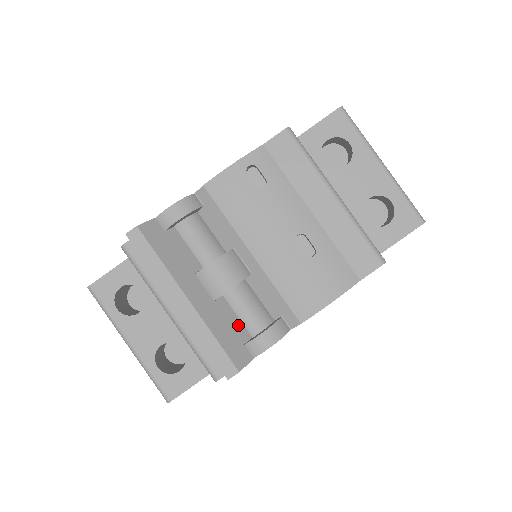
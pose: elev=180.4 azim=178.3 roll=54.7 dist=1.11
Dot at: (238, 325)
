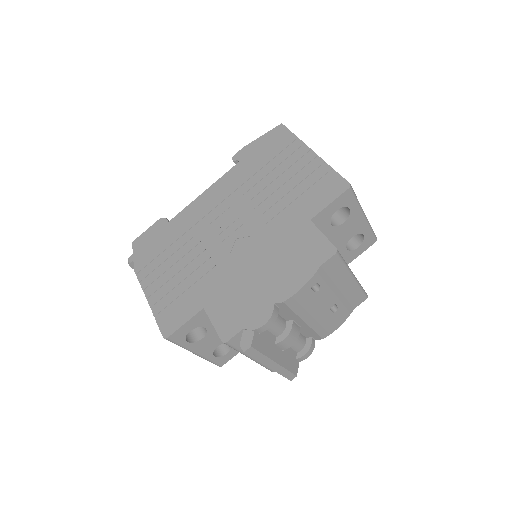
Dot at: (292, 353)
